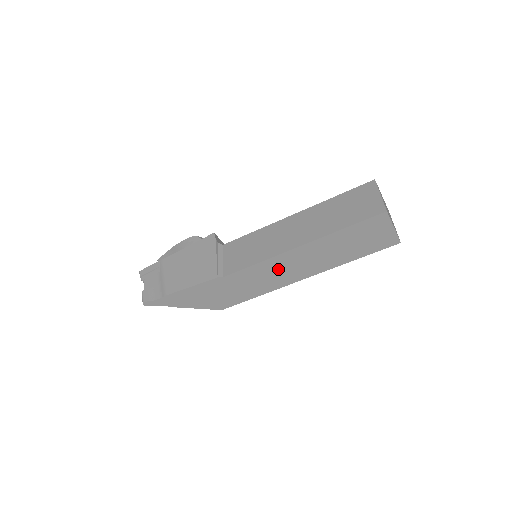
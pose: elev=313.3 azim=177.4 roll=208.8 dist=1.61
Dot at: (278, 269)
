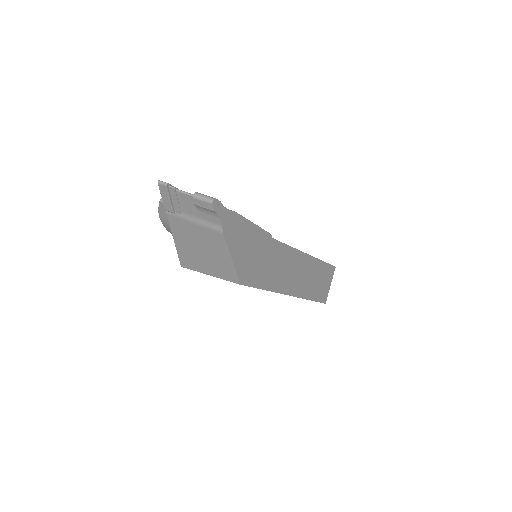
Dot at: (291, 267)
